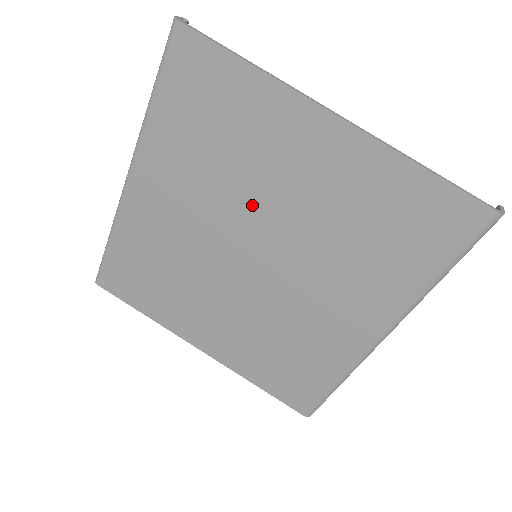
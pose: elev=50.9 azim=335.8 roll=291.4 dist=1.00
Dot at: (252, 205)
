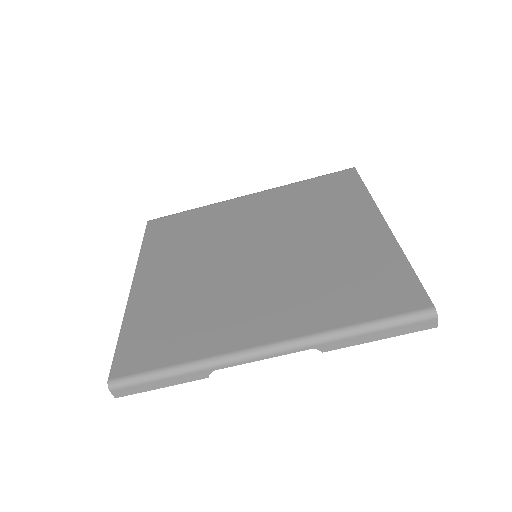
Dot at: (292, 232)
